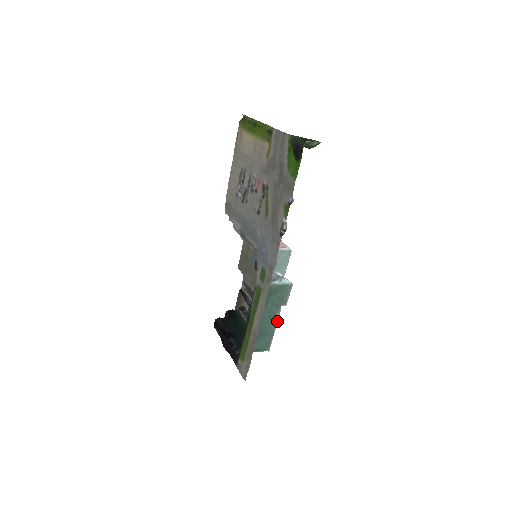
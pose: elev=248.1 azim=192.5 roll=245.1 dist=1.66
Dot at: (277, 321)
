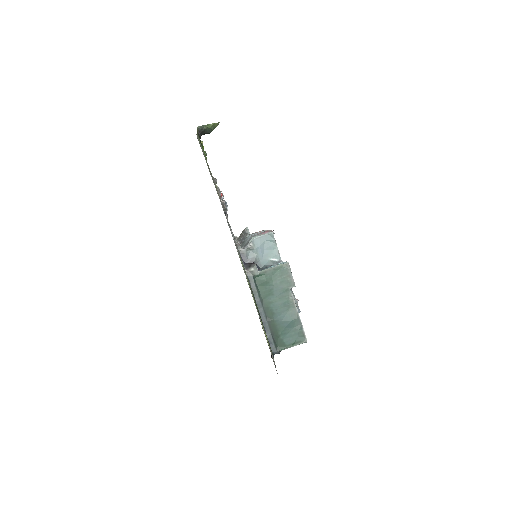
Dot at: (295, 306)
